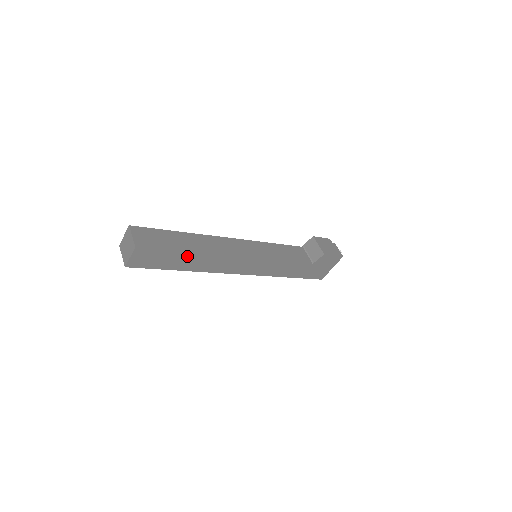
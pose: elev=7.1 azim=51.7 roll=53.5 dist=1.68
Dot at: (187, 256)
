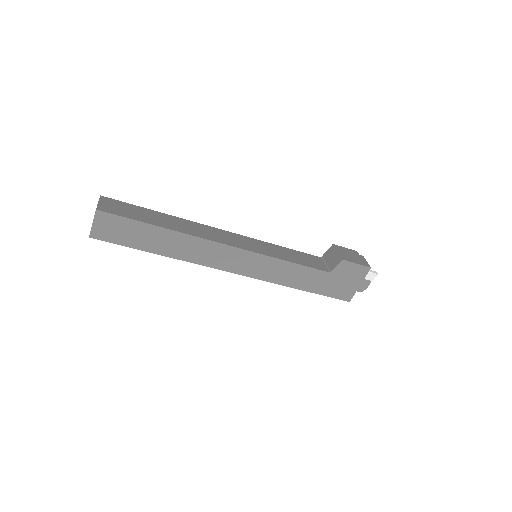
Dot at: (160, 233)
